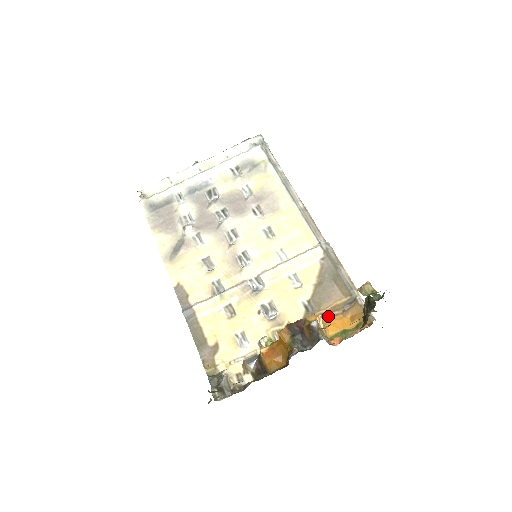
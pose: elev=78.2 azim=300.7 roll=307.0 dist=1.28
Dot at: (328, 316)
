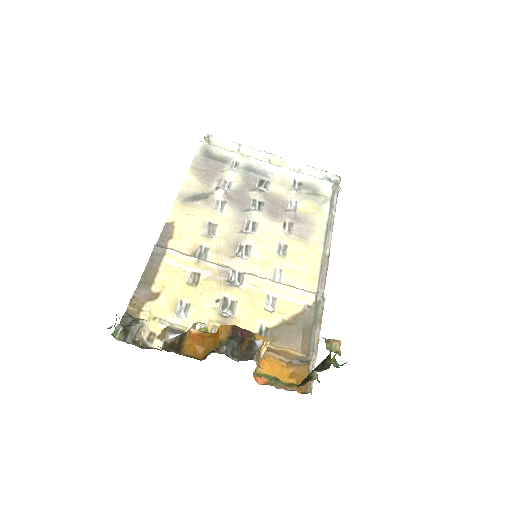
Dot at: (273, 355)
